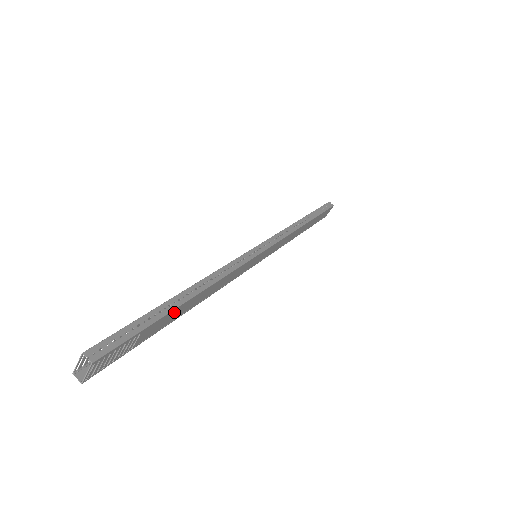
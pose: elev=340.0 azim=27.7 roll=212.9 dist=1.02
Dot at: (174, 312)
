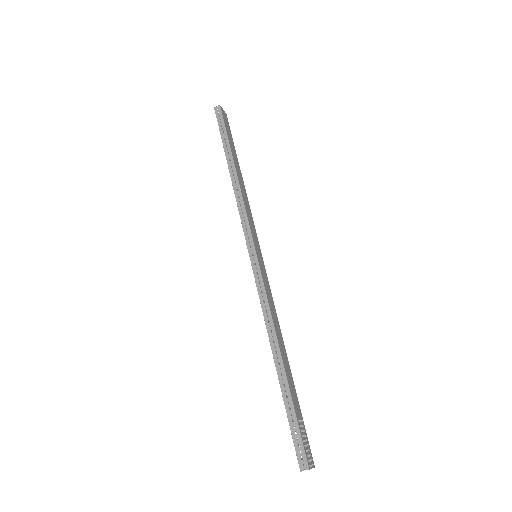
Dot at: (289, 381)
